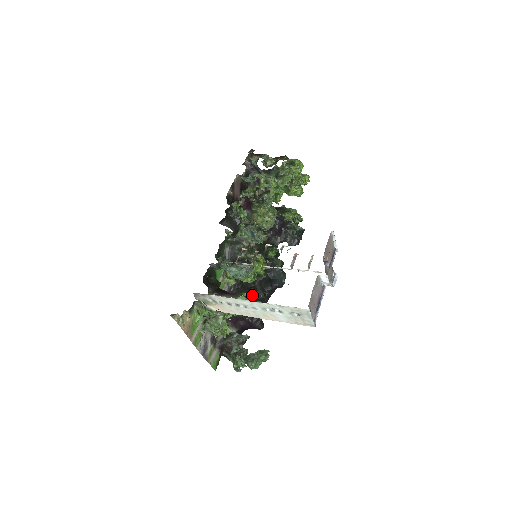
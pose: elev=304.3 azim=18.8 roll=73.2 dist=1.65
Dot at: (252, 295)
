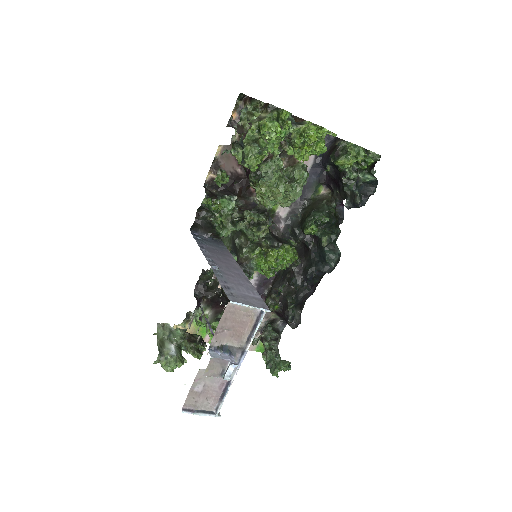
Dot at: (286, 285)
